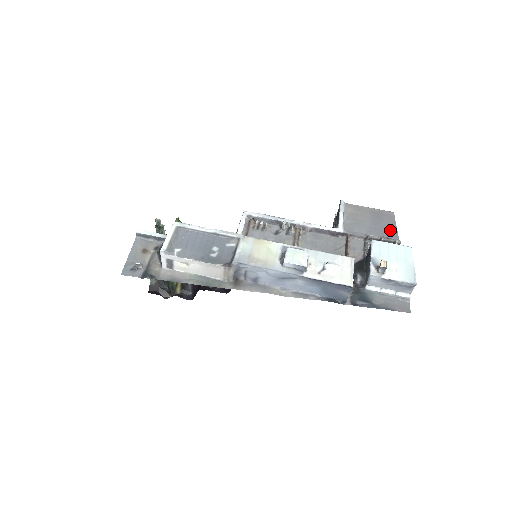
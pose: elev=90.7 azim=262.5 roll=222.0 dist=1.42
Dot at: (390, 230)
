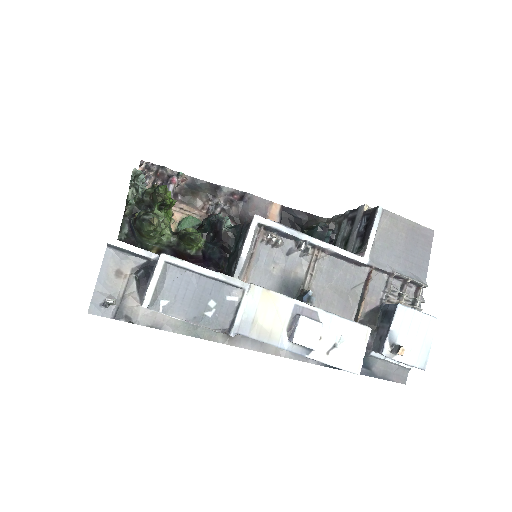
Dot at: (421, 262)
